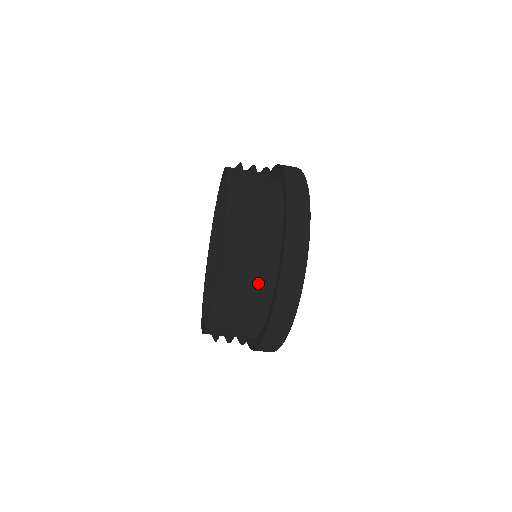
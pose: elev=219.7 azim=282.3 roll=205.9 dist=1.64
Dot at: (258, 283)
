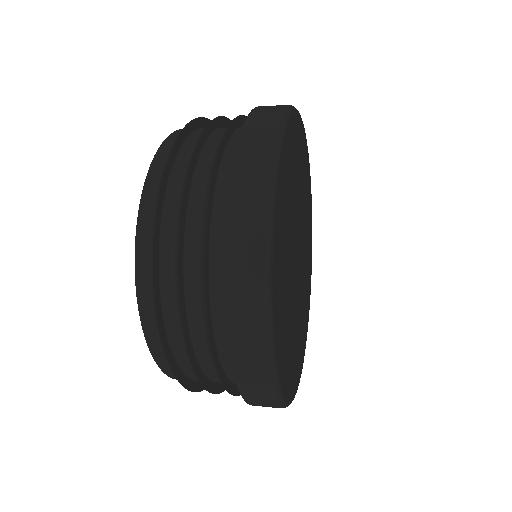
Dot at: occluded
